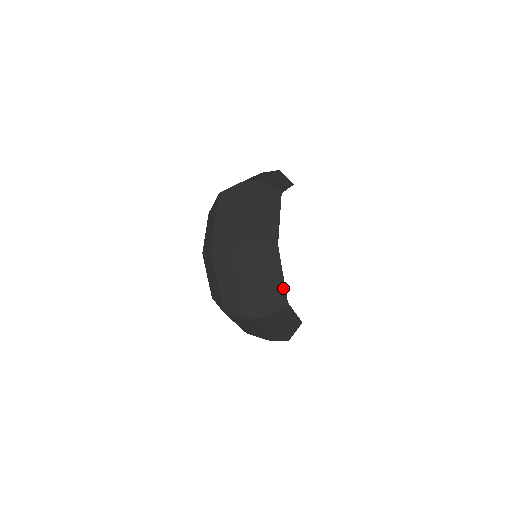
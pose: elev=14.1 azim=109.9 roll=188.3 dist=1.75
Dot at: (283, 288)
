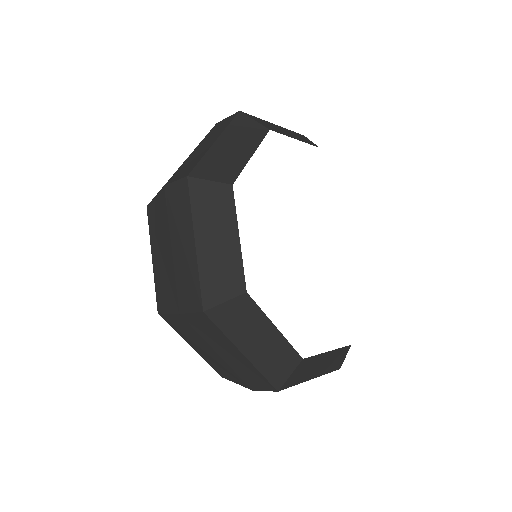
Dot at: (286, 345)
